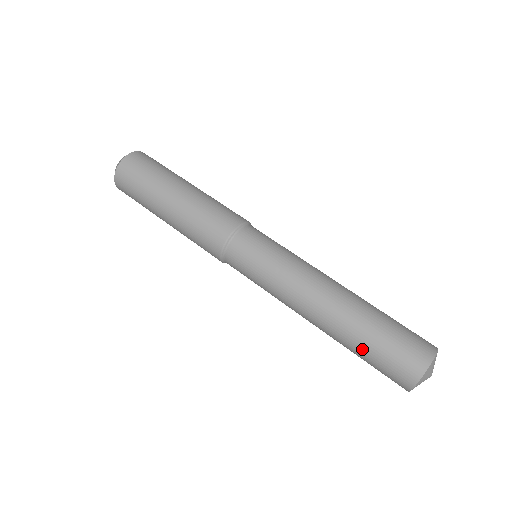
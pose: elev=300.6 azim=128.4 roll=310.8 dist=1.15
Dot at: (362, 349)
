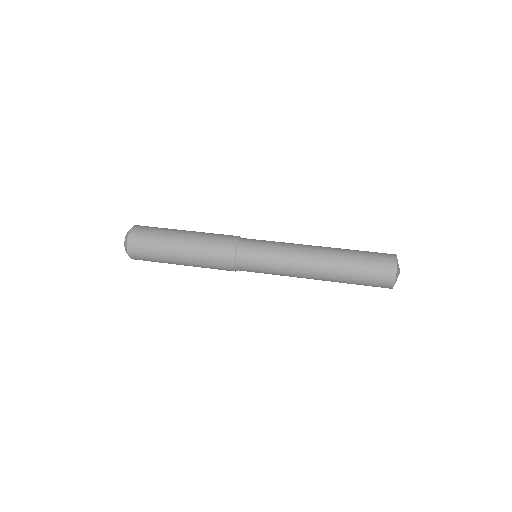
Dot at: (356, 260)
